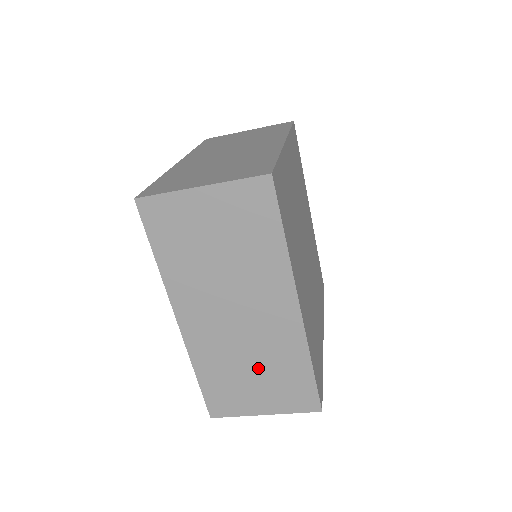
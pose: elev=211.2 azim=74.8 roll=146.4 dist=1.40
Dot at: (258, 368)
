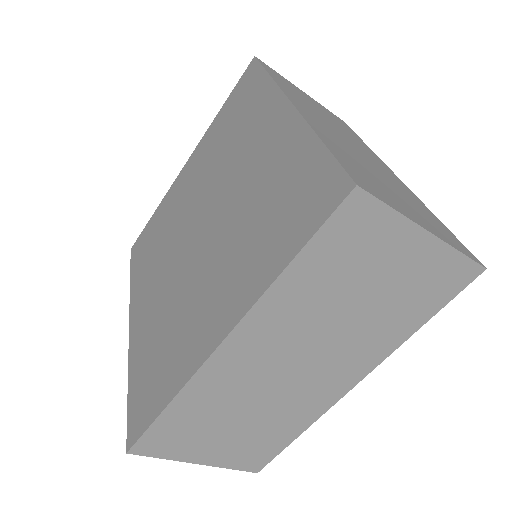
Dot at: (248, 422)
